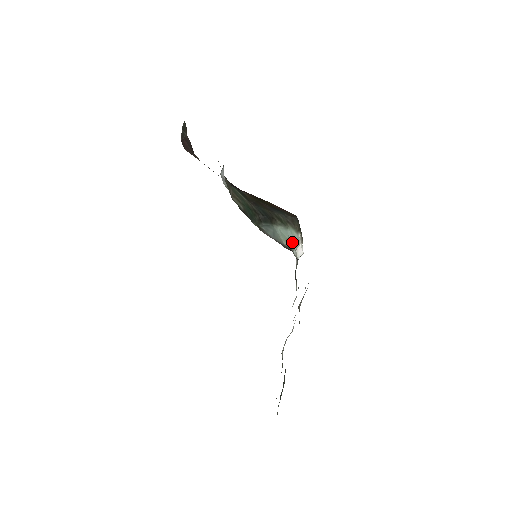
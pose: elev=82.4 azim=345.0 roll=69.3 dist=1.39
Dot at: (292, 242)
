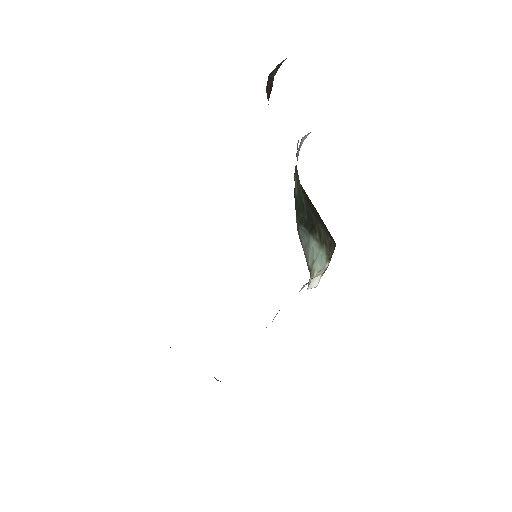
Dot at: (316, 267)
